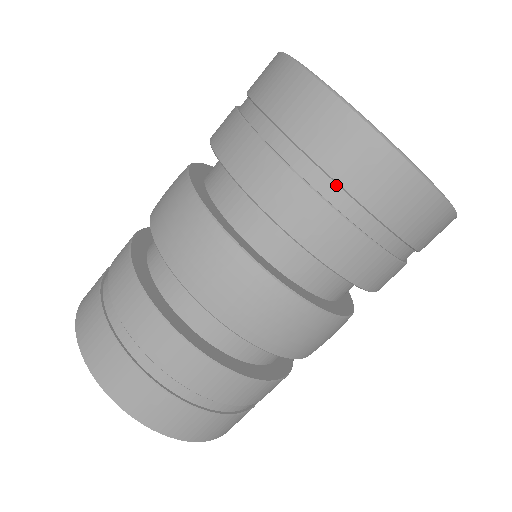
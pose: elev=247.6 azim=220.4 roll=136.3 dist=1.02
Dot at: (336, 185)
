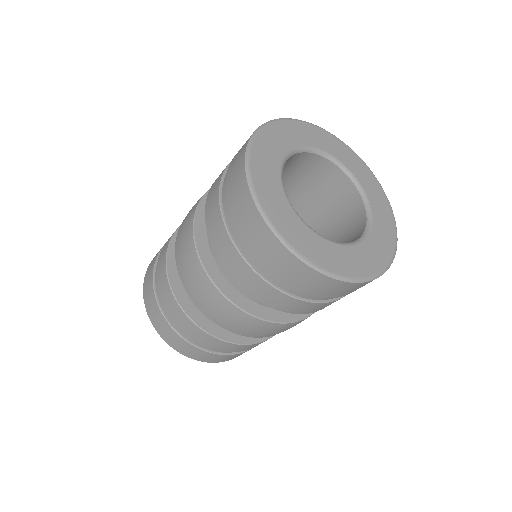
Dot at: (249, 248)
